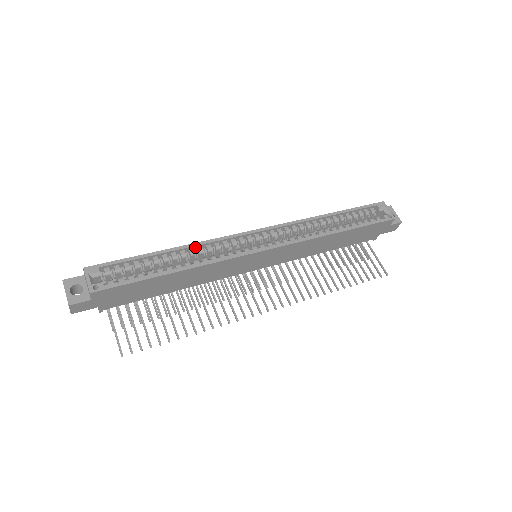
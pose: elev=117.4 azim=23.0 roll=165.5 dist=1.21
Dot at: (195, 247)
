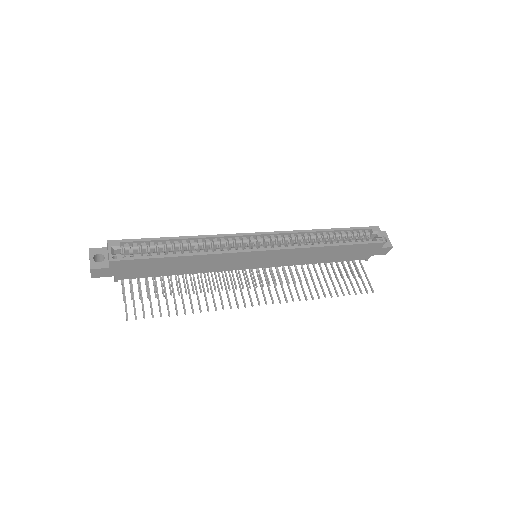
Dot at: (203, 239)
